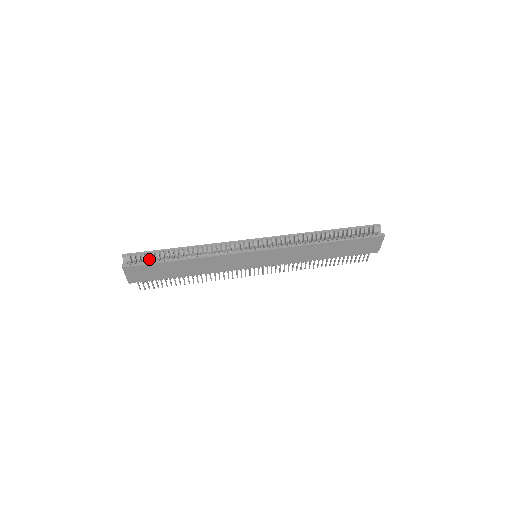
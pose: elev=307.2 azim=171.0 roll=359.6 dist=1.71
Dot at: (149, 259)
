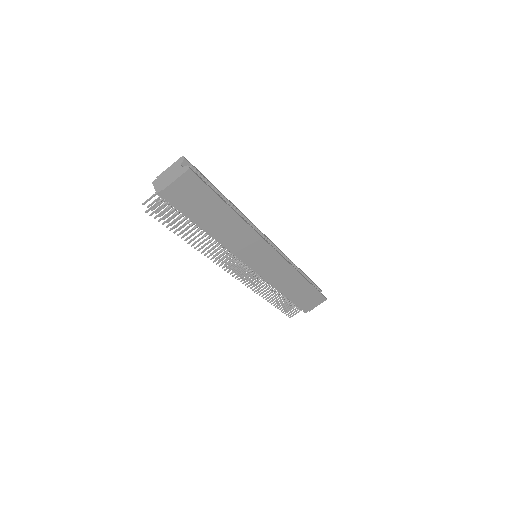
Dot at: occluded
